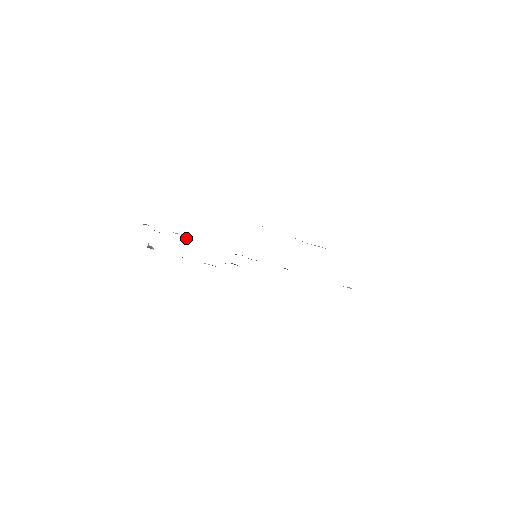
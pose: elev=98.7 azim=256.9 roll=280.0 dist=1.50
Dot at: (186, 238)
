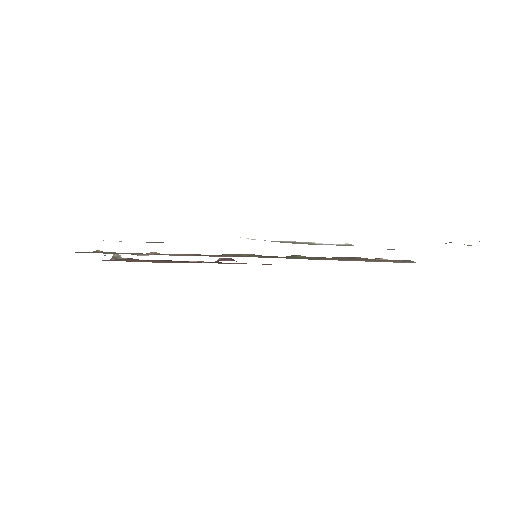
Dot at: (157, 253)
